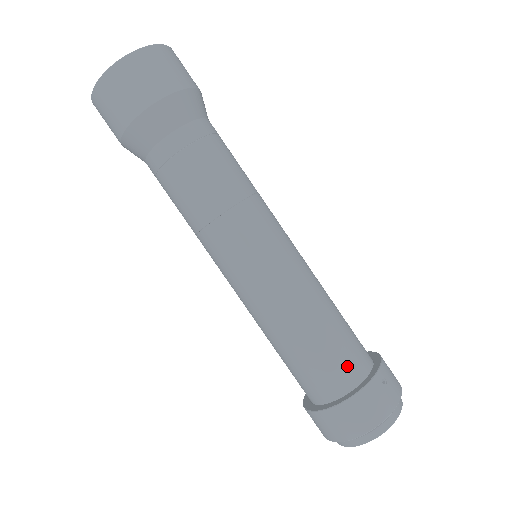
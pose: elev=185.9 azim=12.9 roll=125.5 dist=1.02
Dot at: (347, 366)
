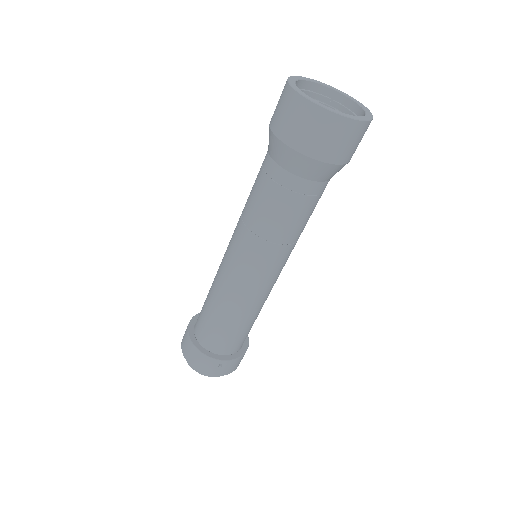
Dot at: (216, 342)
